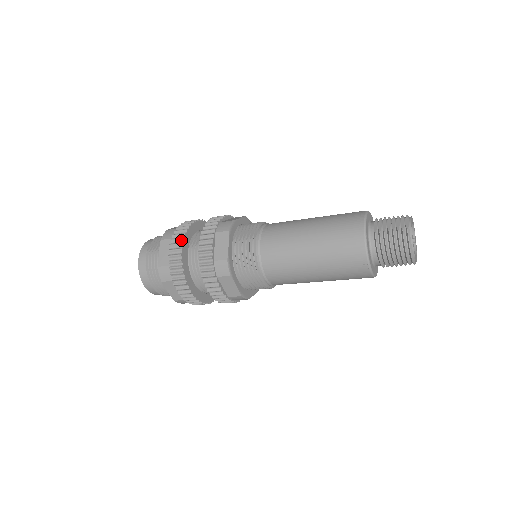
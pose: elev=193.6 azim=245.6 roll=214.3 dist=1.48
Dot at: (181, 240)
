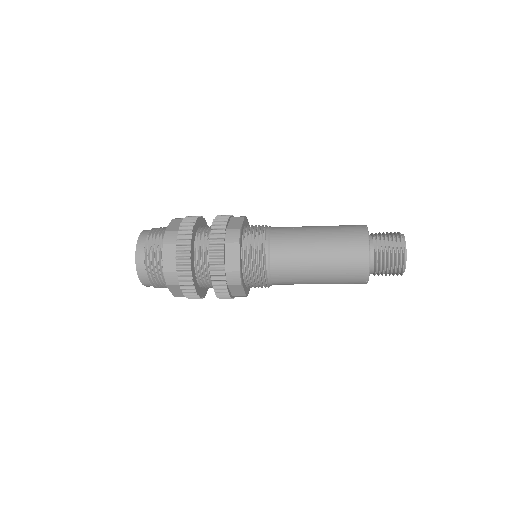
Dot at: (188, 248)
